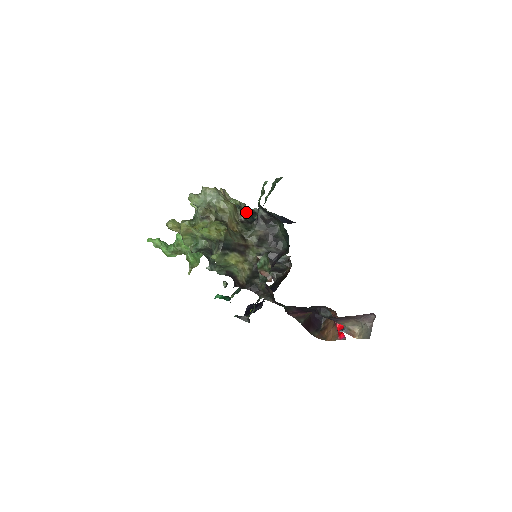
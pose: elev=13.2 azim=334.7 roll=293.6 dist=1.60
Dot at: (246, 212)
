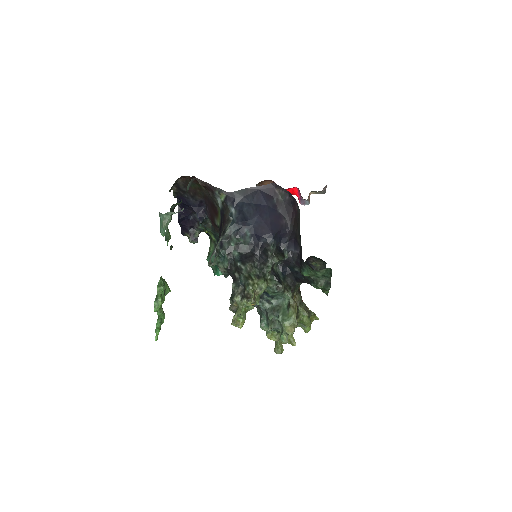
Dot at: (282, 284)
